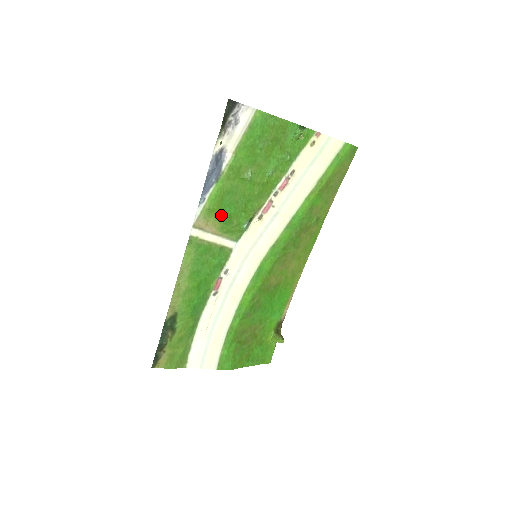
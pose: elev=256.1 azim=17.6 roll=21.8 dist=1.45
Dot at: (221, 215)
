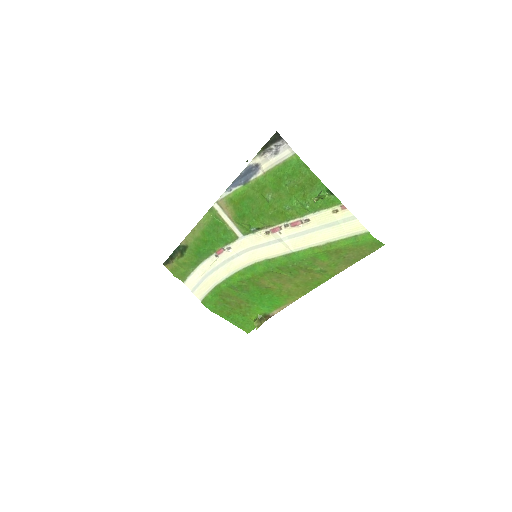
Dot at: (238, 209)
